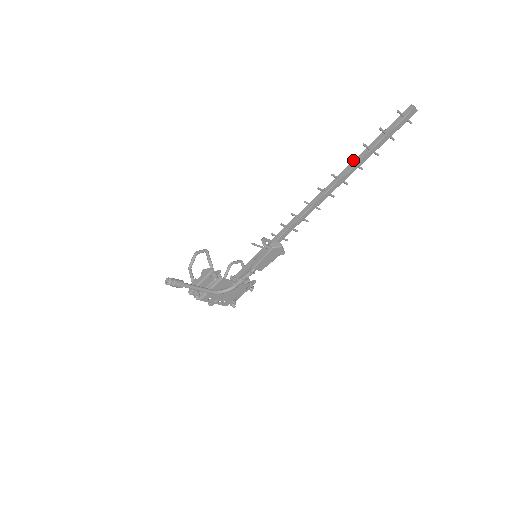
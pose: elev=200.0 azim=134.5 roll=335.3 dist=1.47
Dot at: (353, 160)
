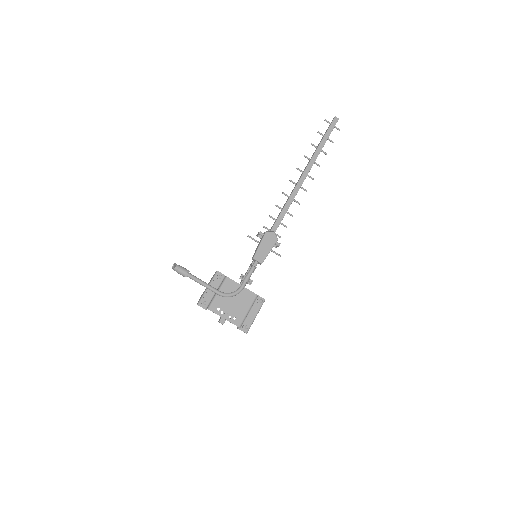
Dot at: (310, 159)
